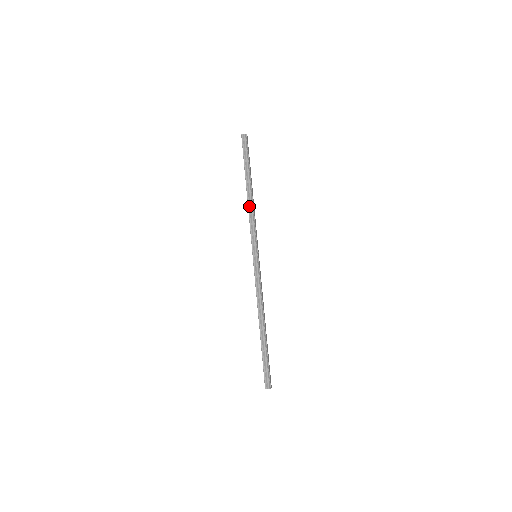
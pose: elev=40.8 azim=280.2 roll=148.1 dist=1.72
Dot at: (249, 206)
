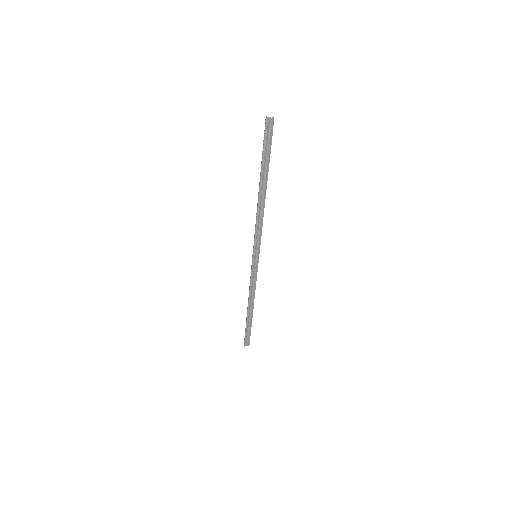
Dot at: (259, 211)
